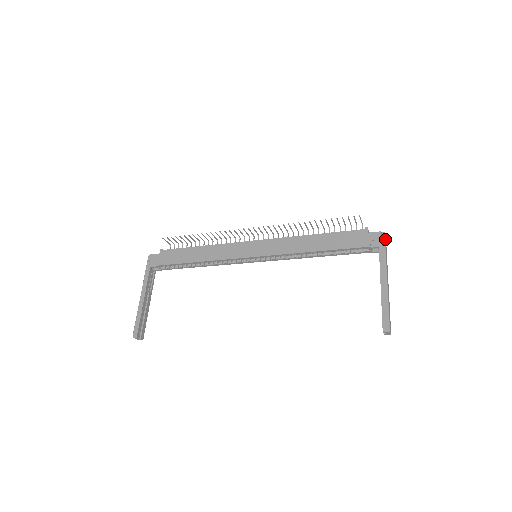
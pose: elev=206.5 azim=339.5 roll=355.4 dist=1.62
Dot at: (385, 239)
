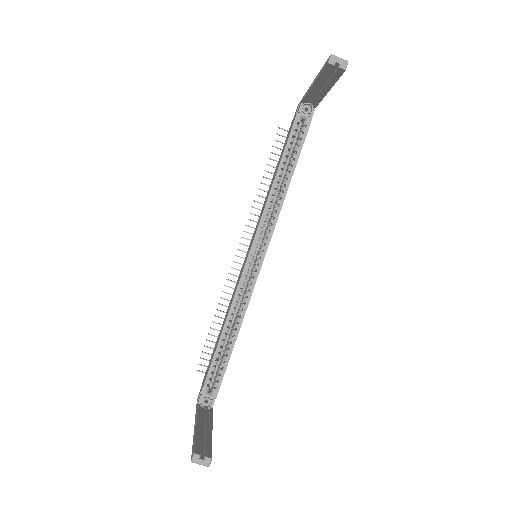
Dot at: occluded
